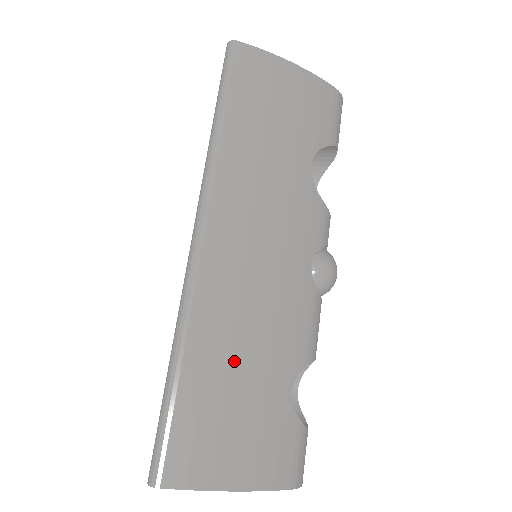
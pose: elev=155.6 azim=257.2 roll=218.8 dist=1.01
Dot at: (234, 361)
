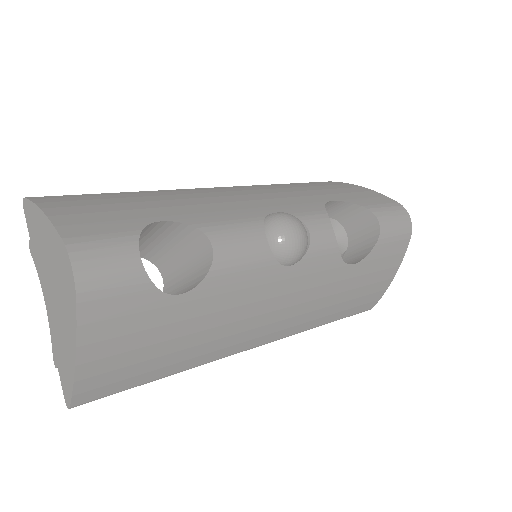
Dot at: (150, 197)
